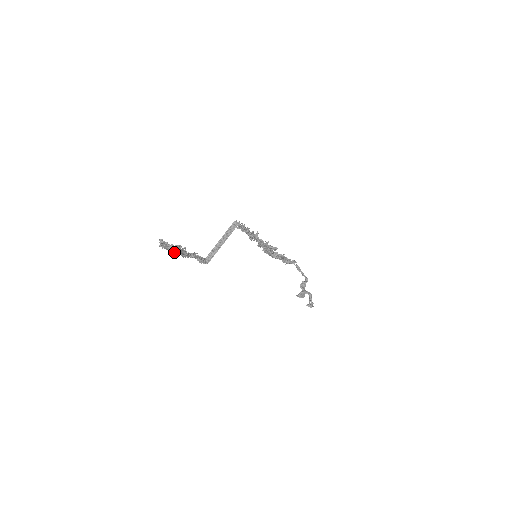
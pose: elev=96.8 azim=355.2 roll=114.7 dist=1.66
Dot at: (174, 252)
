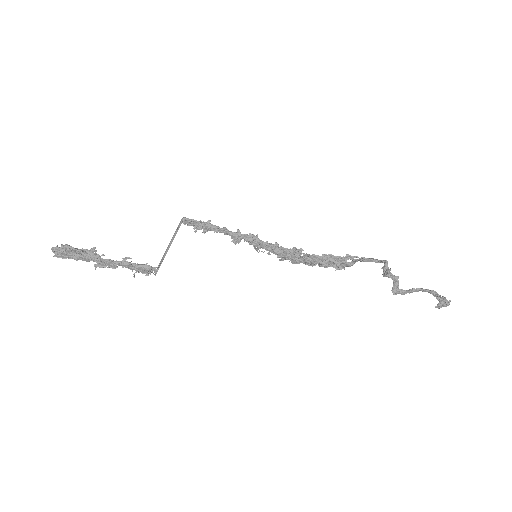
Dot at: (74, 252)
